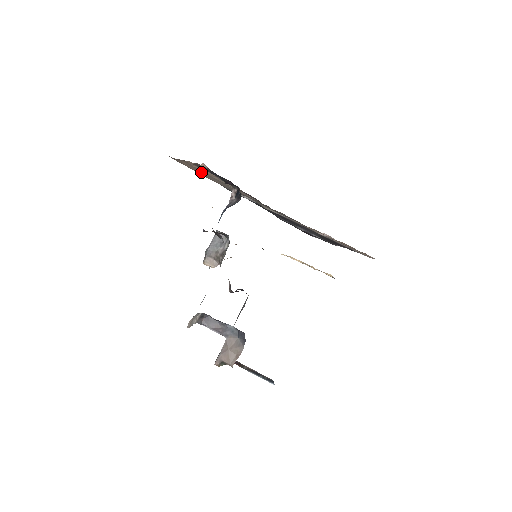
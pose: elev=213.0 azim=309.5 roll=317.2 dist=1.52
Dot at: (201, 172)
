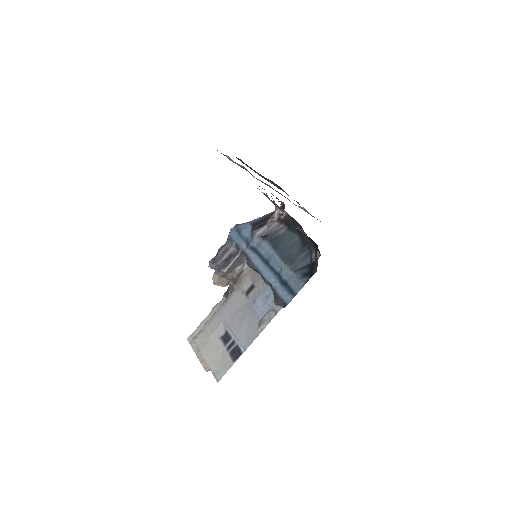
Dot at: occluded
